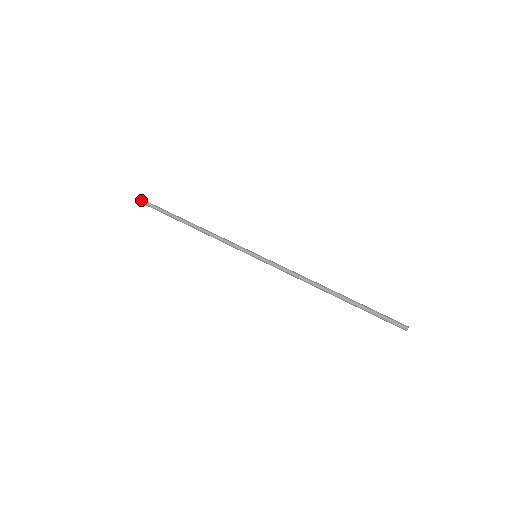
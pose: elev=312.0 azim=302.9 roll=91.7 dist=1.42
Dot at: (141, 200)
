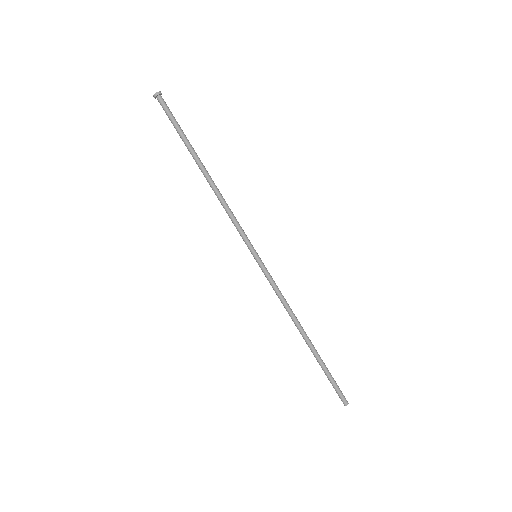
Dot at: (155, 97)
